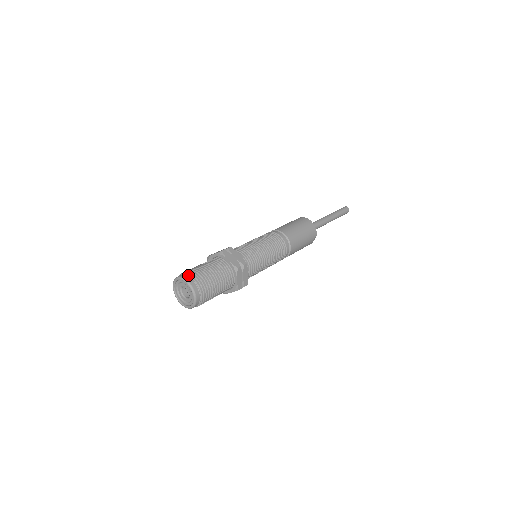
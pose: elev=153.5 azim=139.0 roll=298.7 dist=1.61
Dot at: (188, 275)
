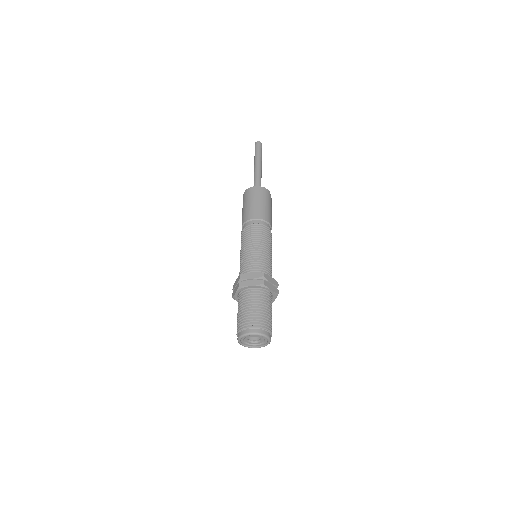
Dot at: (244, 329)
